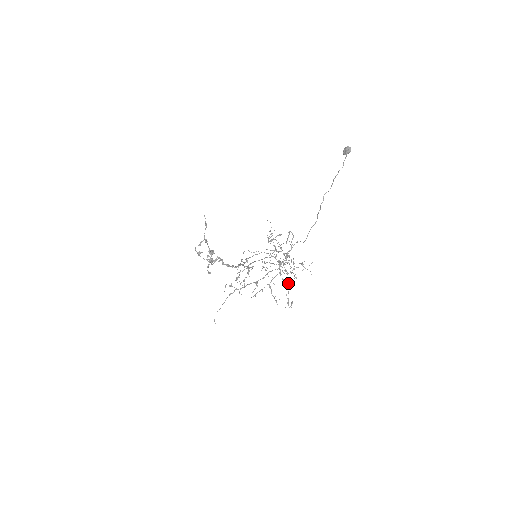
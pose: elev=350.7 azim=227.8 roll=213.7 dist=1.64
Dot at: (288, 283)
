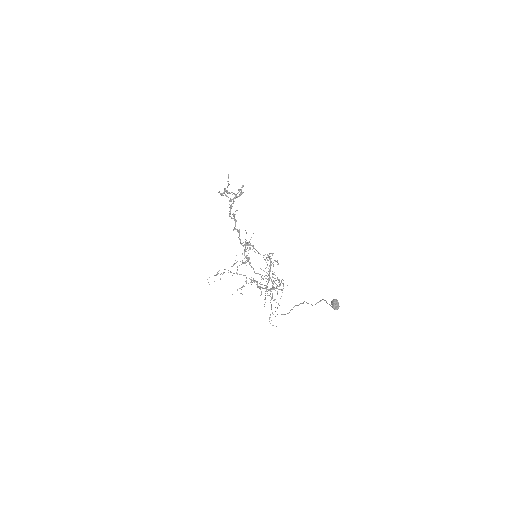
Dot at: occluded
